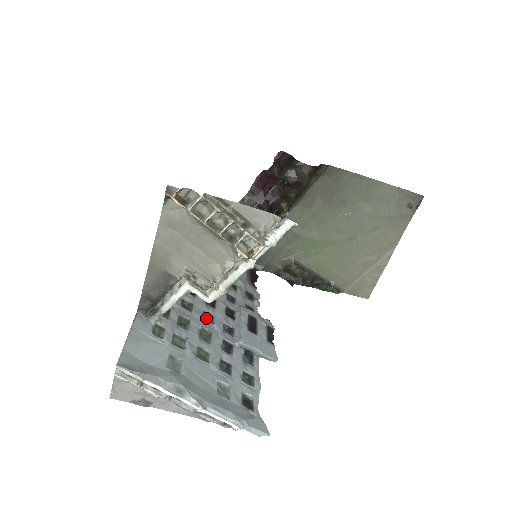
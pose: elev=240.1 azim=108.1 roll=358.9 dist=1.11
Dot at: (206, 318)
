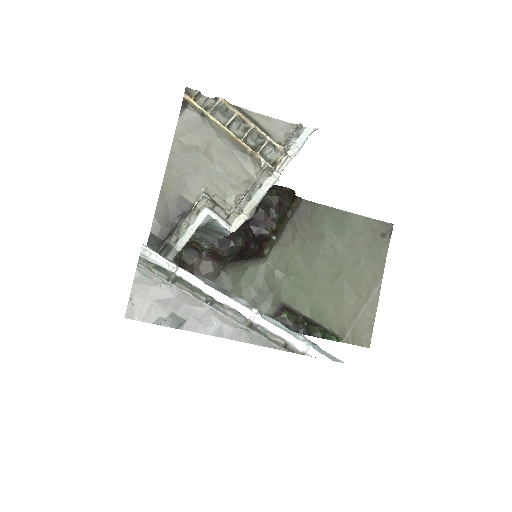
Dot at: occluded
